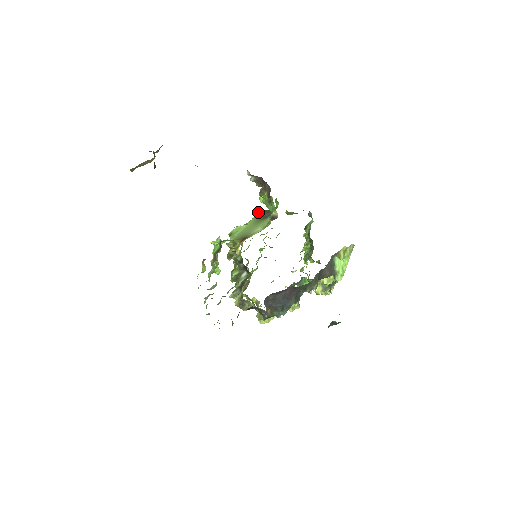
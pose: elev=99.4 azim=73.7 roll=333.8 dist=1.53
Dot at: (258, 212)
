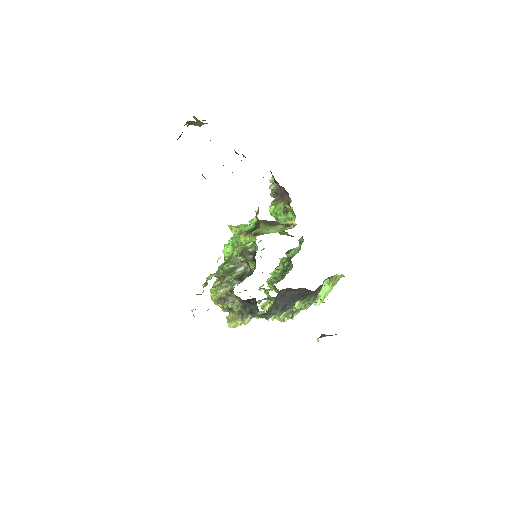
Dot at: (260, 220)
